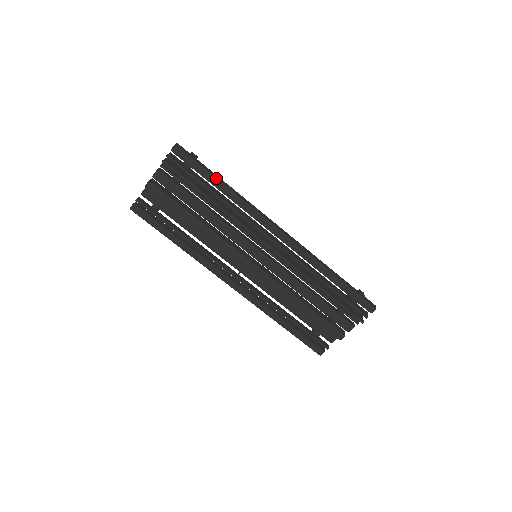
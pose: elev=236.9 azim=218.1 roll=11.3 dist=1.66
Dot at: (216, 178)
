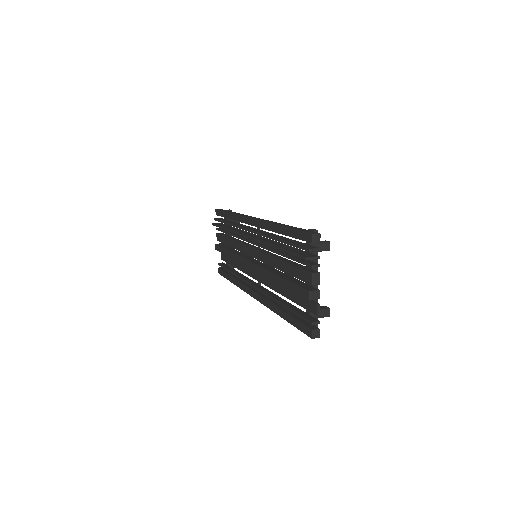
Dot at: (227, 212)
